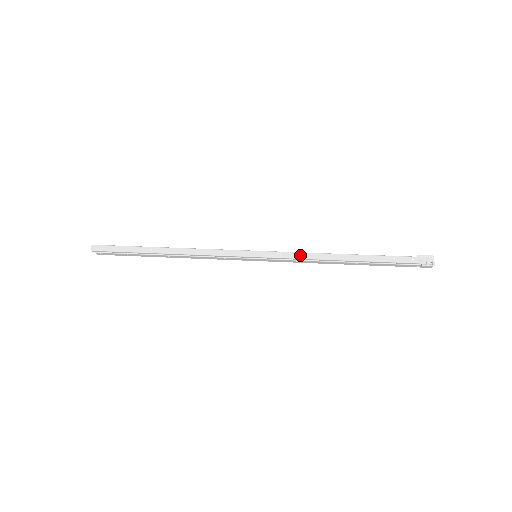
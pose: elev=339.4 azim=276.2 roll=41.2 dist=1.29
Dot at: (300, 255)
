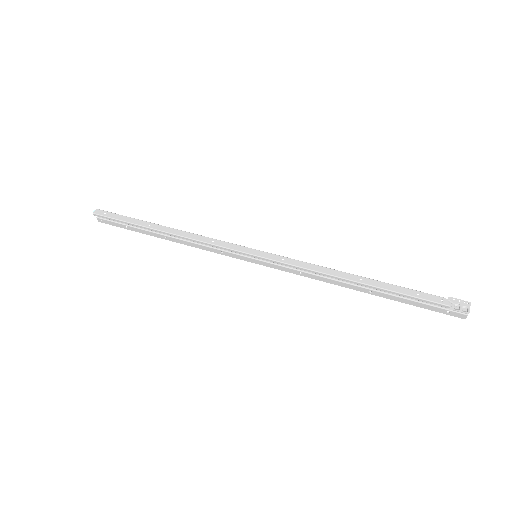
Dot at: (305, 265)
